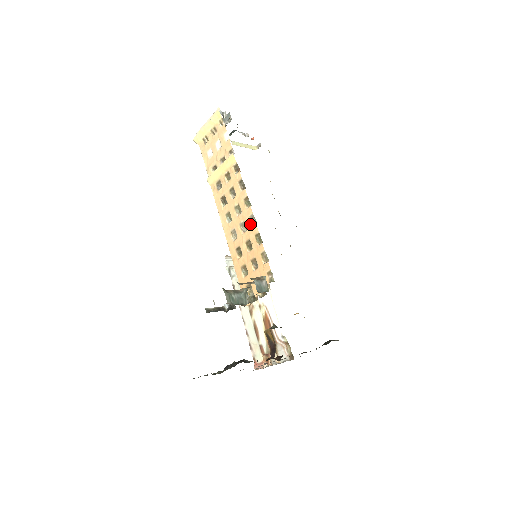
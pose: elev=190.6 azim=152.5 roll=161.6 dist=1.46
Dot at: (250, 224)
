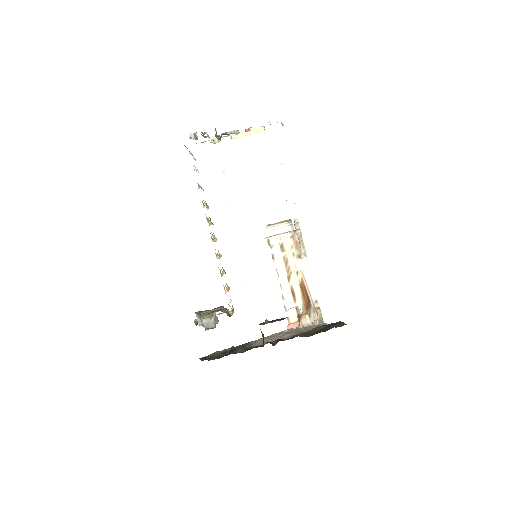
Dot at: (216, 256)
